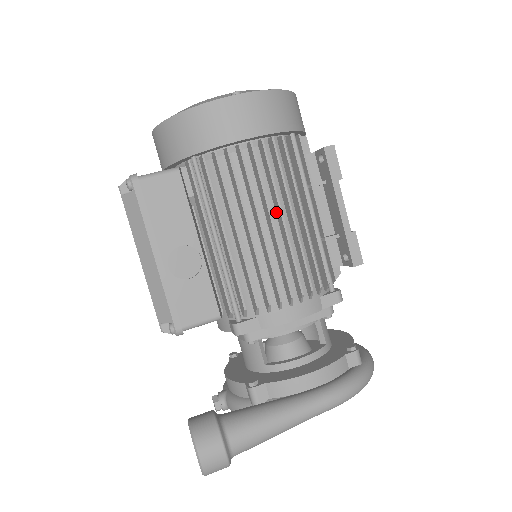
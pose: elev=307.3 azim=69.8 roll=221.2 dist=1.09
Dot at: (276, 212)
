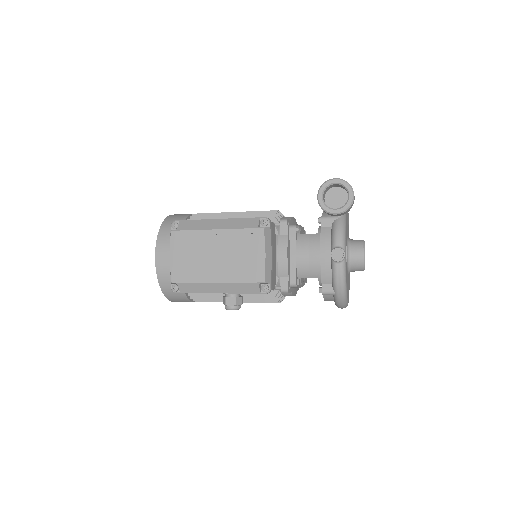
Dot at: occluded
